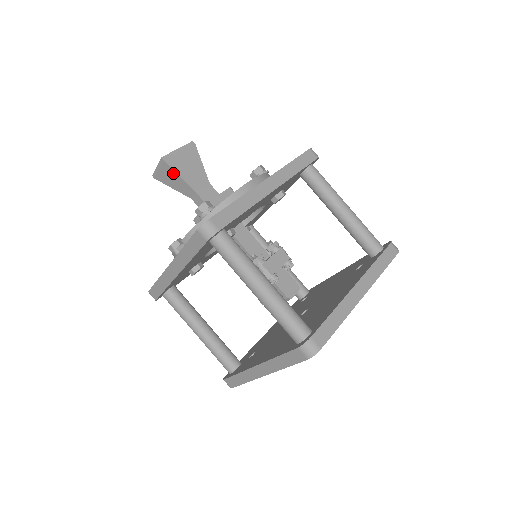
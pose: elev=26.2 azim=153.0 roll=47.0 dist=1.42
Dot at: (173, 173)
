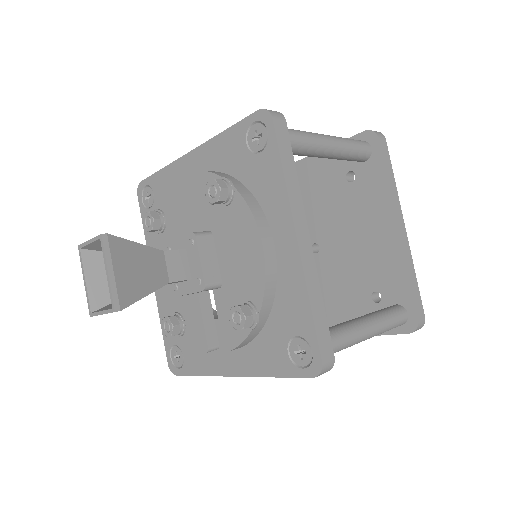
Dot at: (134, 302)
